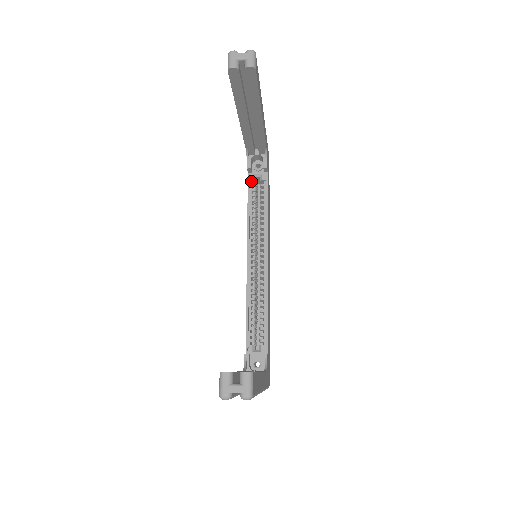
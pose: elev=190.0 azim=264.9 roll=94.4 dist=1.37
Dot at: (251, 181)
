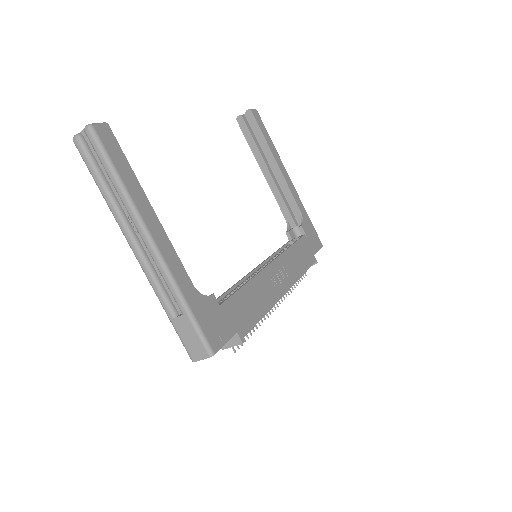
Dot at: occluded
